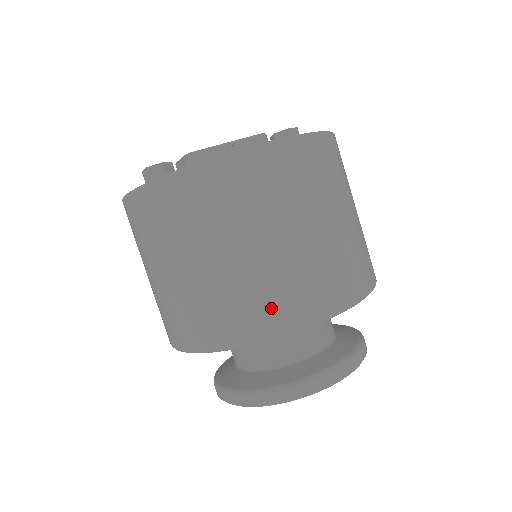
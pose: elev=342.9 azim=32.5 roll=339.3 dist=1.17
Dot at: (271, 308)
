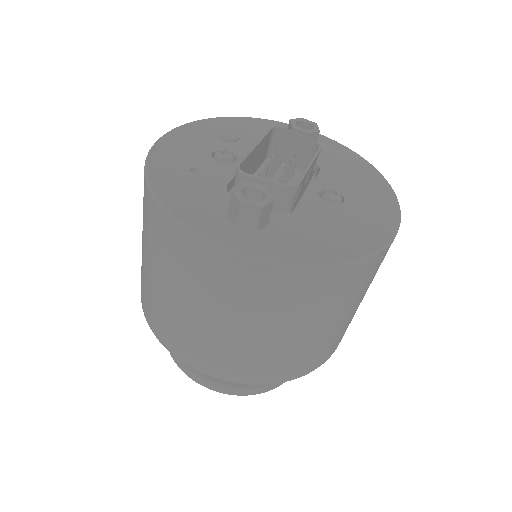
Dot at: occluded
